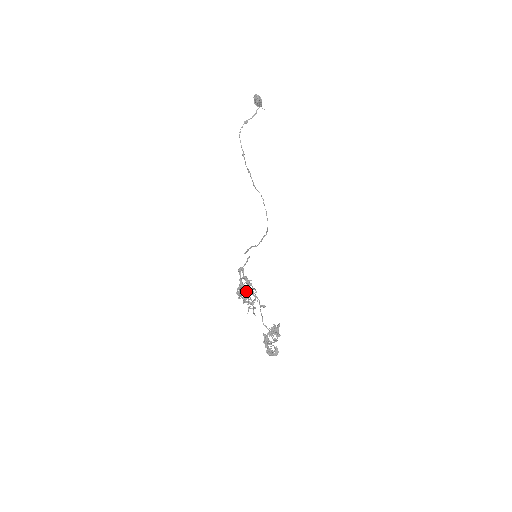
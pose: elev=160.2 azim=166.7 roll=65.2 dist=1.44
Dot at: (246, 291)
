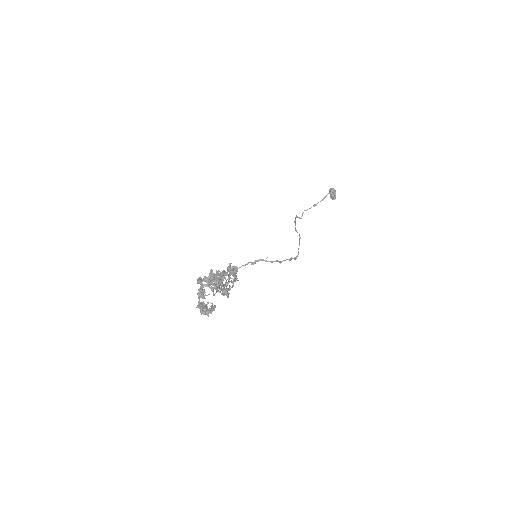
Dot at: (229, 285)
